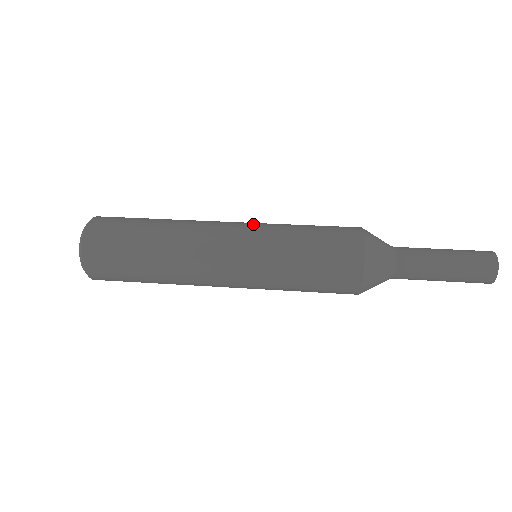
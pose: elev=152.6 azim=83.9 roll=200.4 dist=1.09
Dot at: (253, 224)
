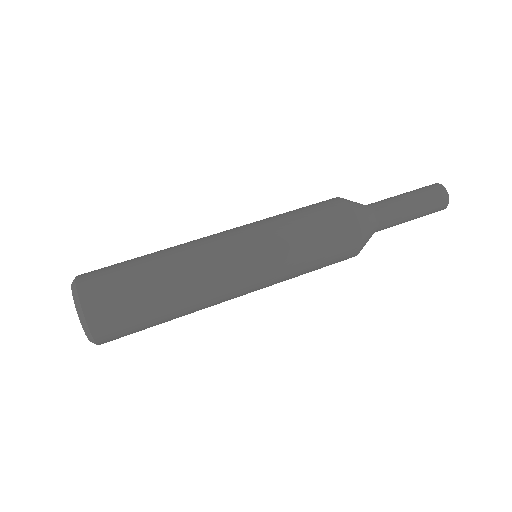
Dot at: (256, 240)
